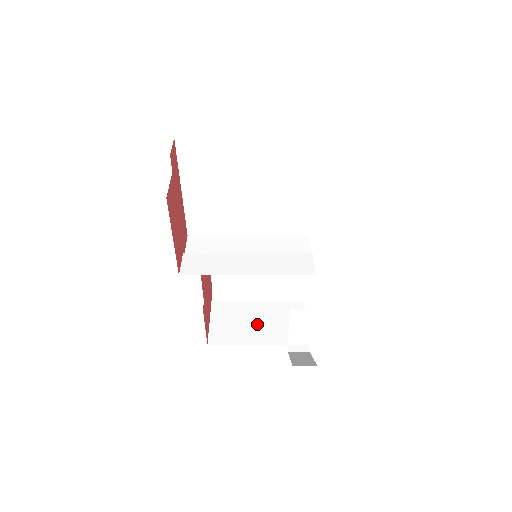
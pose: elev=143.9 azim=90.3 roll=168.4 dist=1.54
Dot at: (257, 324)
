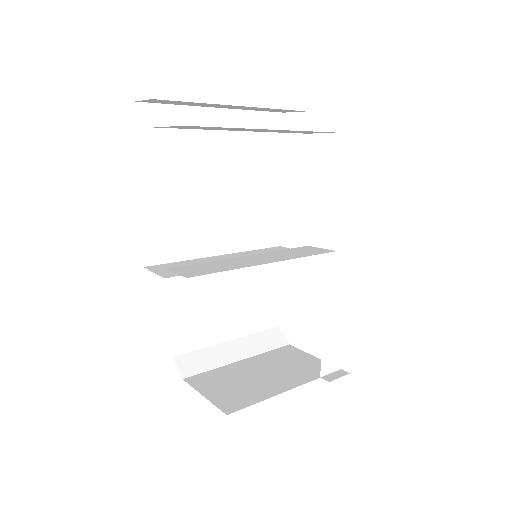
Dot at: (264, 375)
